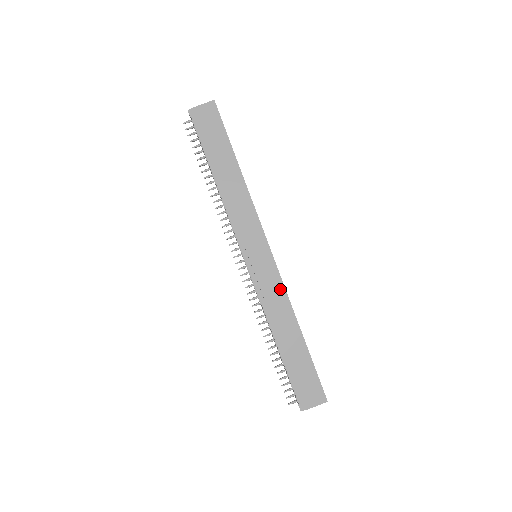
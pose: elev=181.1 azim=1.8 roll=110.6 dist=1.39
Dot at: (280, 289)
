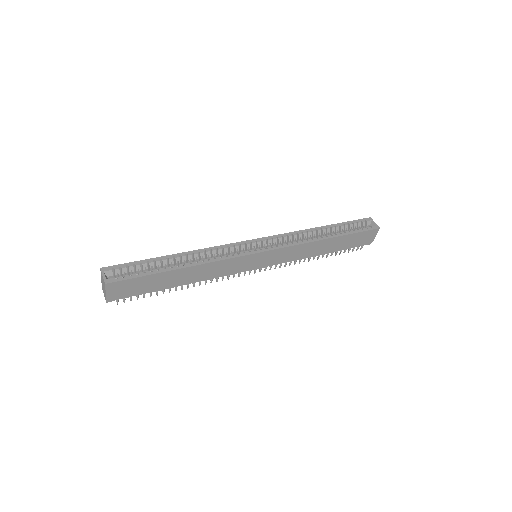
Dot at: (293, 249)
